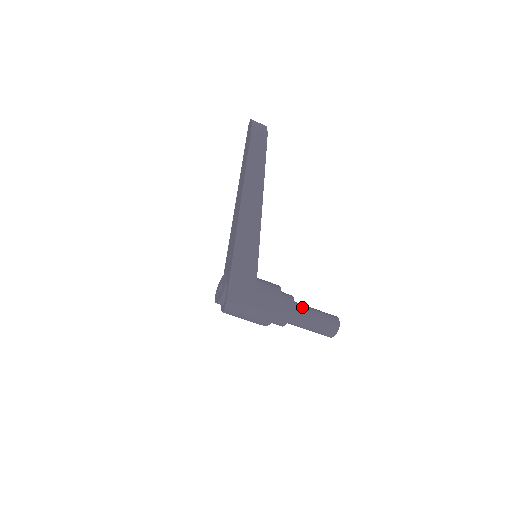
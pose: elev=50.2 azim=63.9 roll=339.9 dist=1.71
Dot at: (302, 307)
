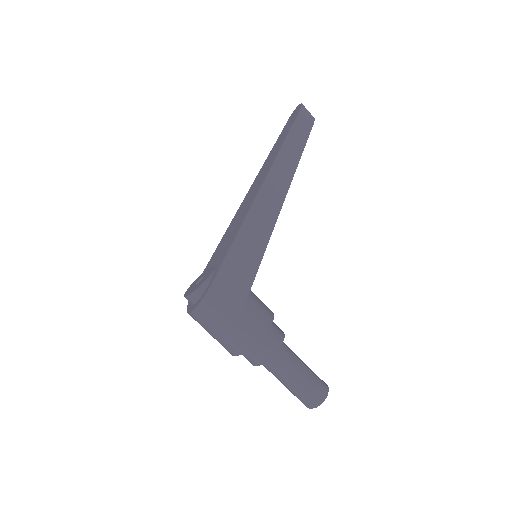
Dot at: occluded
